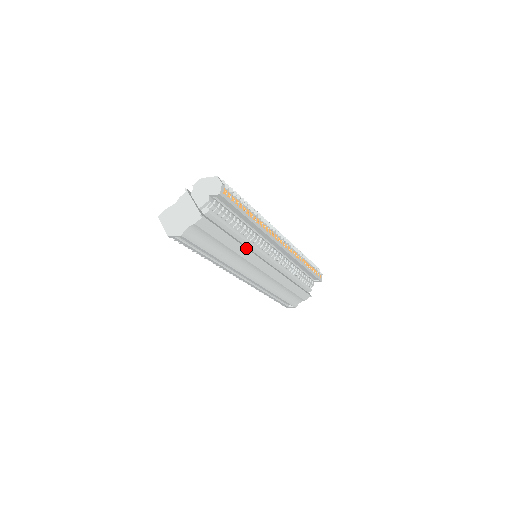
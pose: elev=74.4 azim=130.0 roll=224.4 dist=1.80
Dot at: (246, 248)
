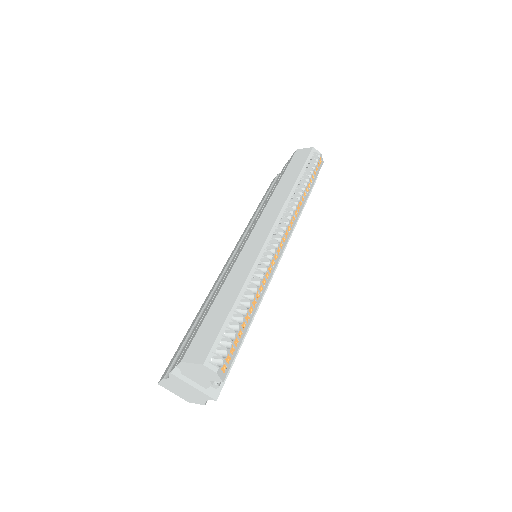
Dot at: (257, 310)
